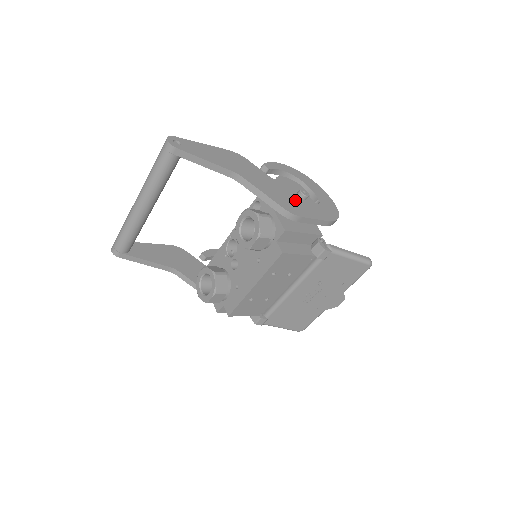
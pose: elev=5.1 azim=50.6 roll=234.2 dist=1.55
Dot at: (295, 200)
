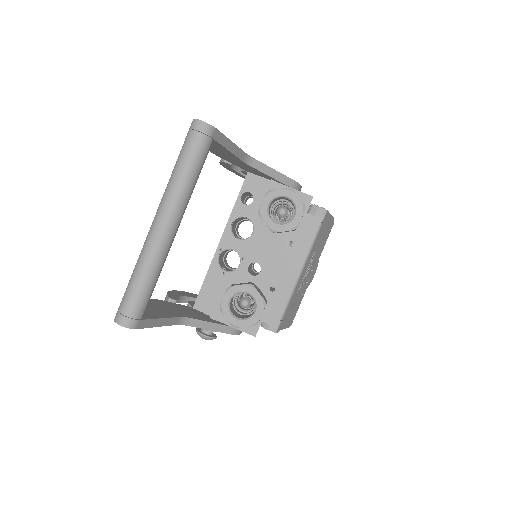
Dot at: occluded
